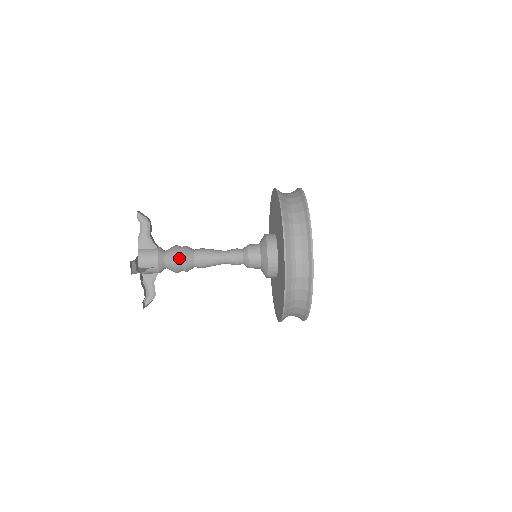
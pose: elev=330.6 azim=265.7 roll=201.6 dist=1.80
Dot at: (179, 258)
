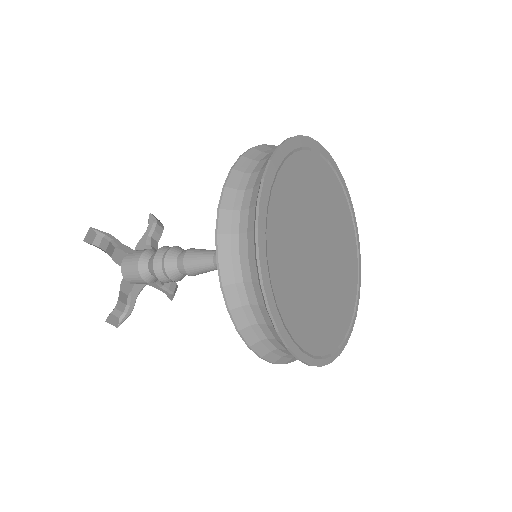
Dot at: (161, 253)
